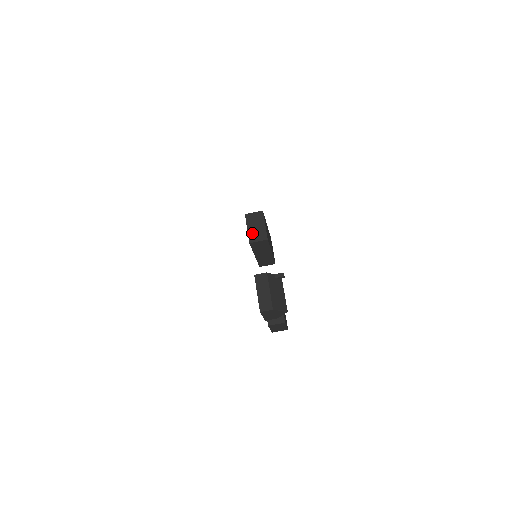
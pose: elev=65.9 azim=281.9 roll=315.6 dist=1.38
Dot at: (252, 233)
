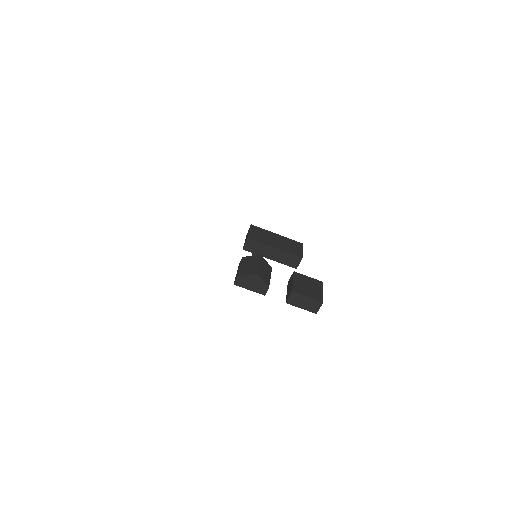
Dot at: occluded
